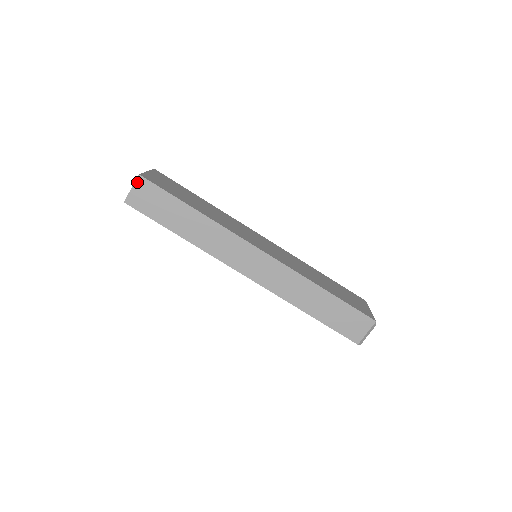
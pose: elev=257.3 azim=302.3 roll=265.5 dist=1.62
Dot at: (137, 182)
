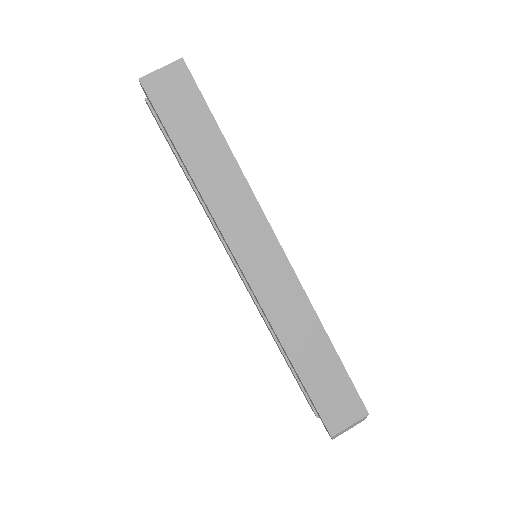
Dot at: (174, 65)
